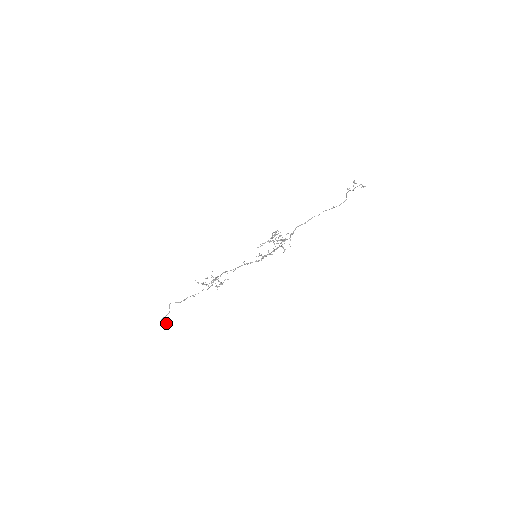
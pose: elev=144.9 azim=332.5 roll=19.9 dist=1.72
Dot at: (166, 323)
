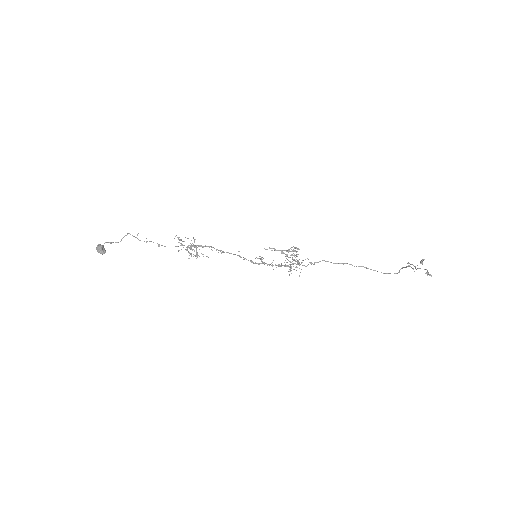
Dot at: (104, 249)
